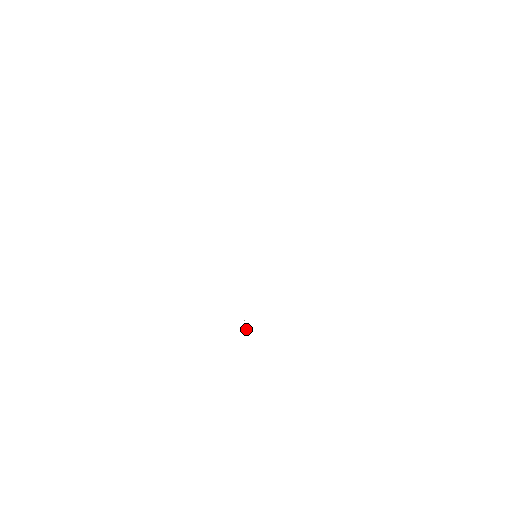
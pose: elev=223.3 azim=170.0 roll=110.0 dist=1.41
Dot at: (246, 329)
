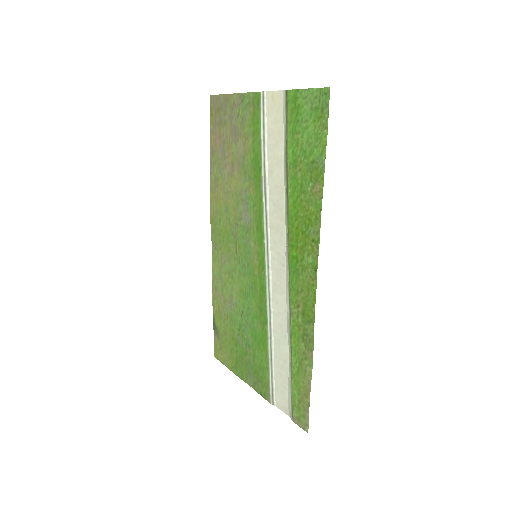
Dot at: (289, 337)
